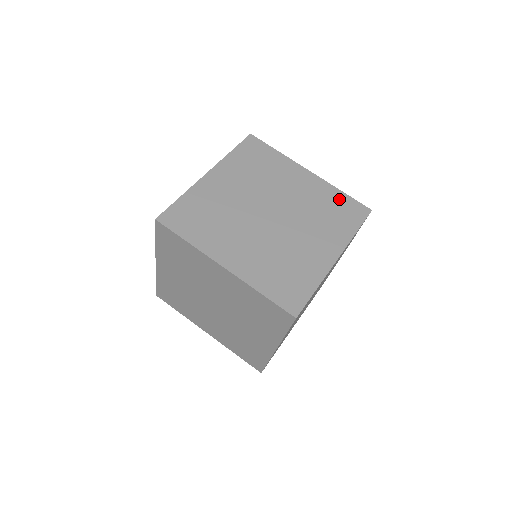
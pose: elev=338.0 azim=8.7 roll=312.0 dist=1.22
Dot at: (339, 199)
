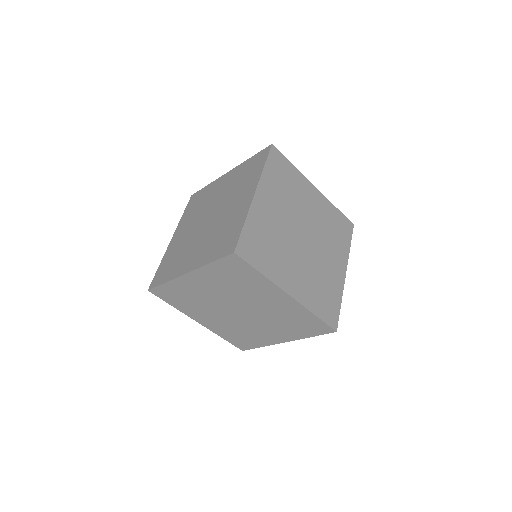
Dot at: (249, 164)
